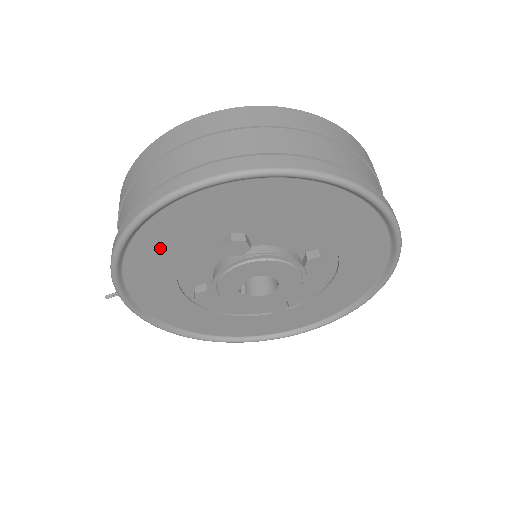
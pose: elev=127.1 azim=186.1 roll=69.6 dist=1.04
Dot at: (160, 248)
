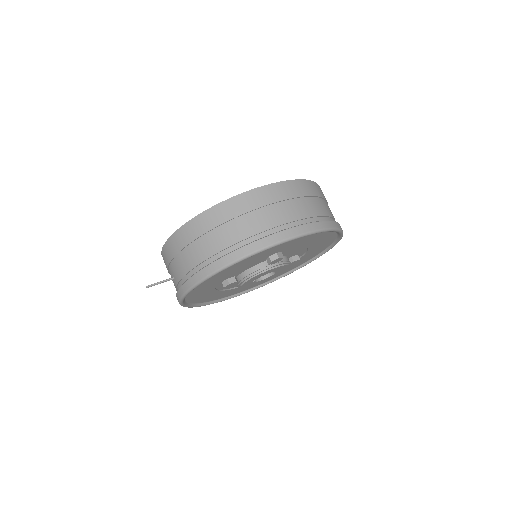
Dot at: (241, 264)
